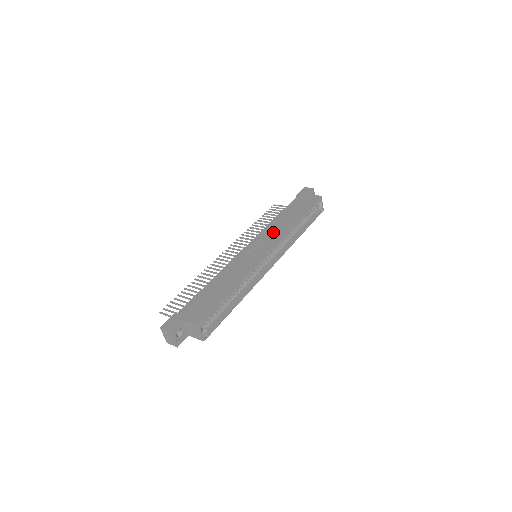
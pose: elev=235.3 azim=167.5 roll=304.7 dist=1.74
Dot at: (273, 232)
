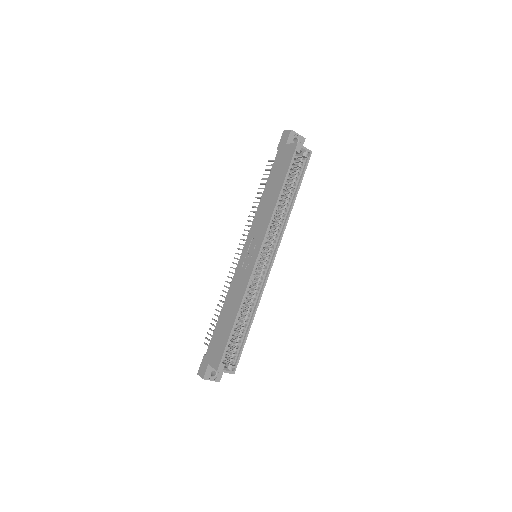
Dot at: (260, 224)
